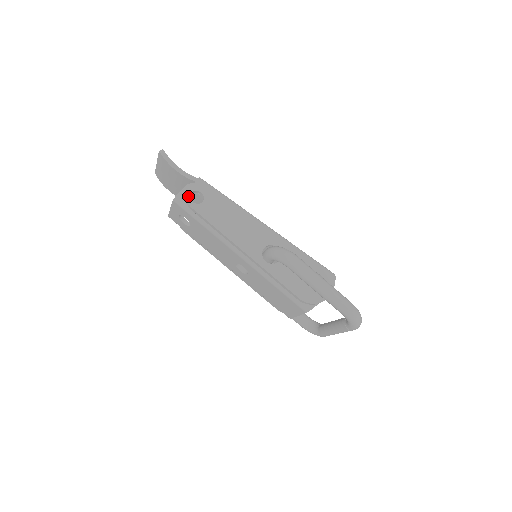
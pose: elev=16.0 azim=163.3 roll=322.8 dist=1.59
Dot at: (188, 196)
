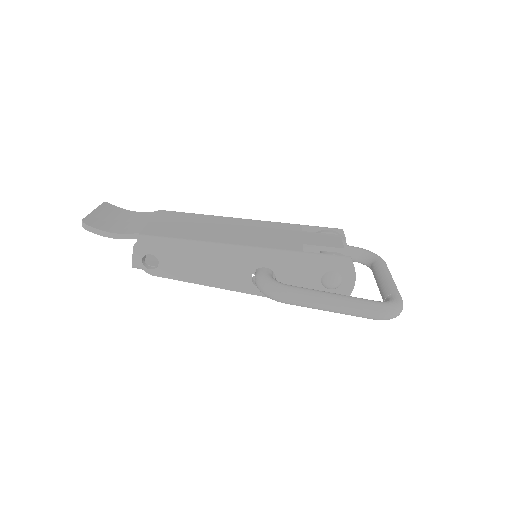
Dot at: (141, 266)
